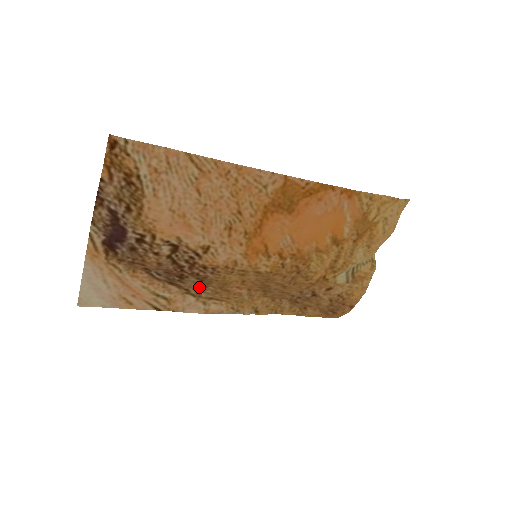
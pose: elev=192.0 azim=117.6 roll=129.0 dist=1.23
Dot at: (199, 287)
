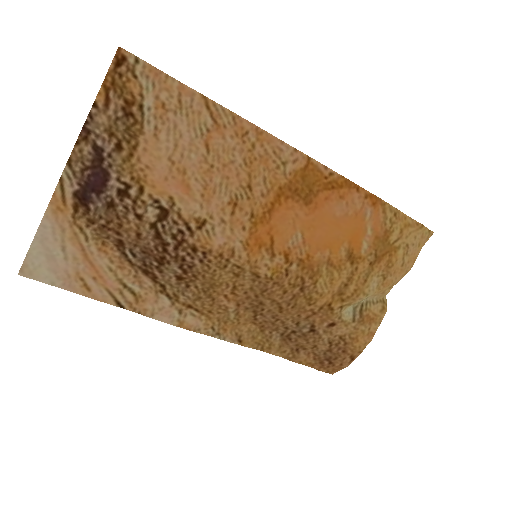
Dot at: (179, 285)
